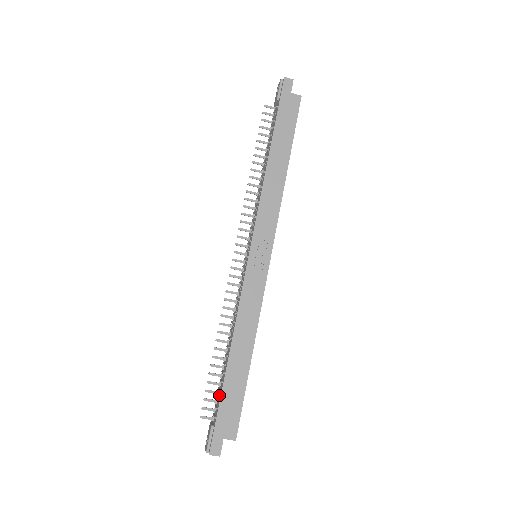
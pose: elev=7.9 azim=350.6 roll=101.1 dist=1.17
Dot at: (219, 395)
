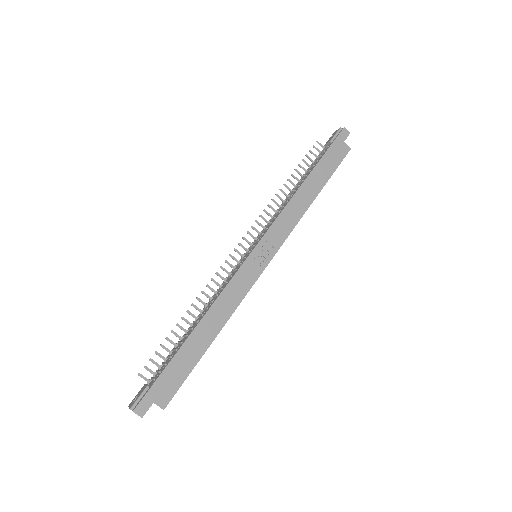
Dot at: (167, 361)
